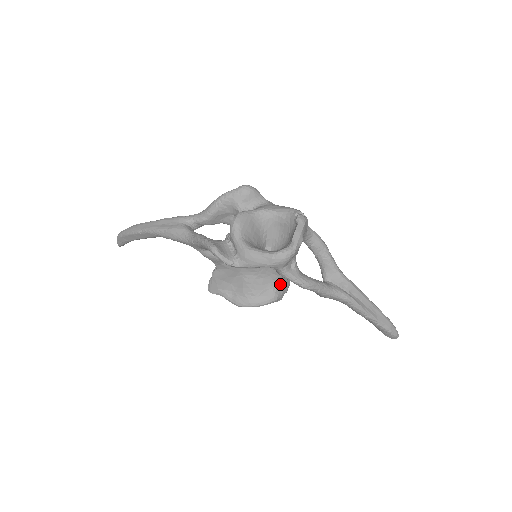
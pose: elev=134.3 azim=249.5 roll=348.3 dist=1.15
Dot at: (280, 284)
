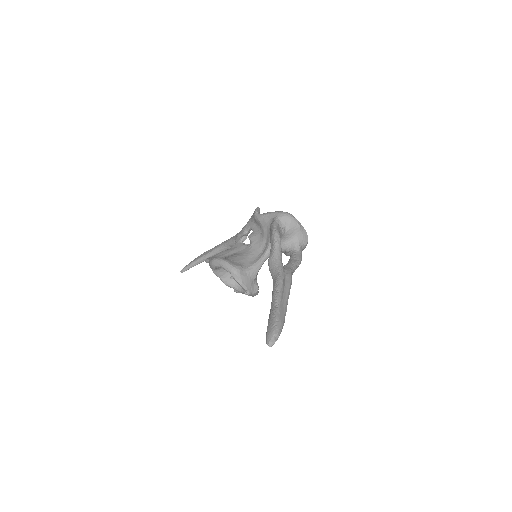
Dot at: (247, 271)
